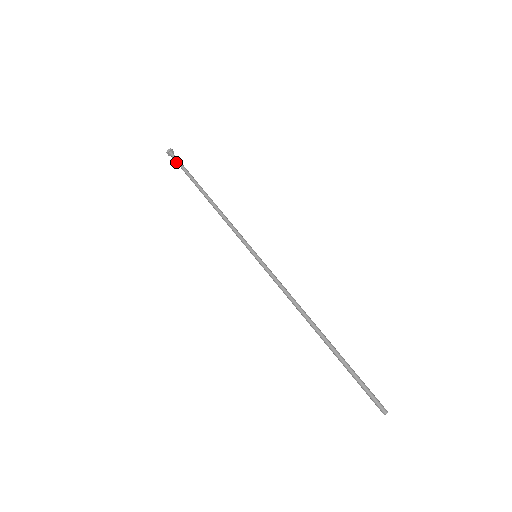
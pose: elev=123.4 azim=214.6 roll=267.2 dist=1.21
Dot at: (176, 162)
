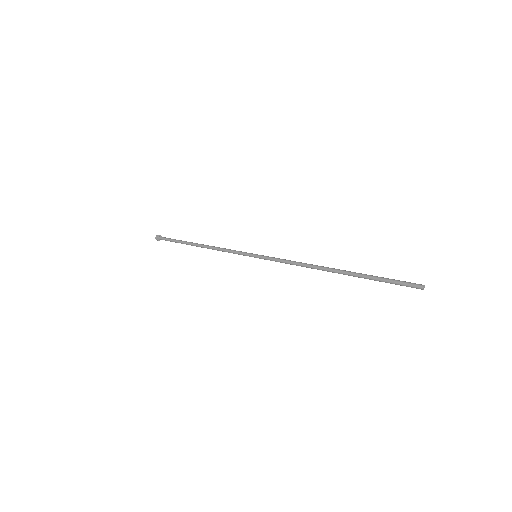
Dot at: (166, 238)
